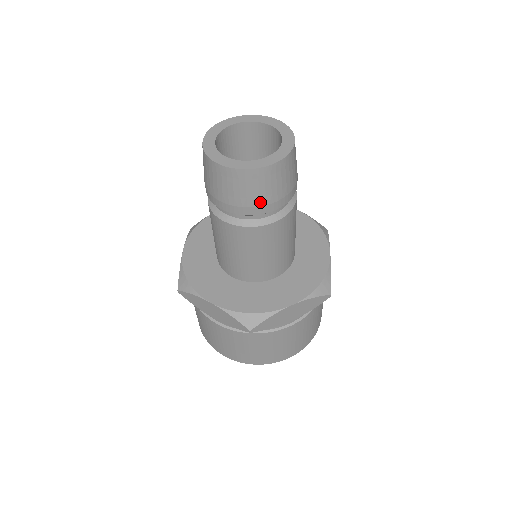
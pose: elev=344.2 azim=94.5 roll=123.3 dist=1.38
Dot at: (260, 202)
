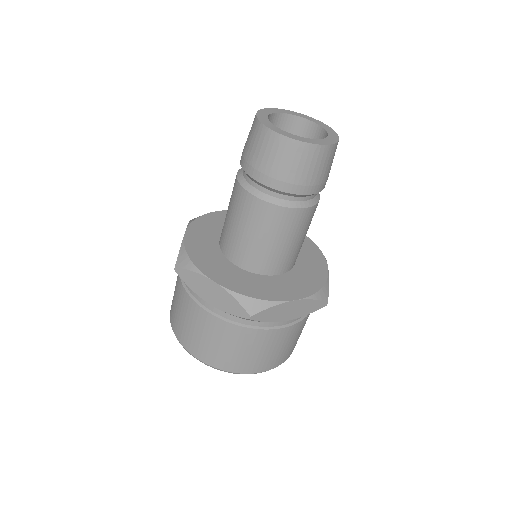
Dot at: (256, 164)
